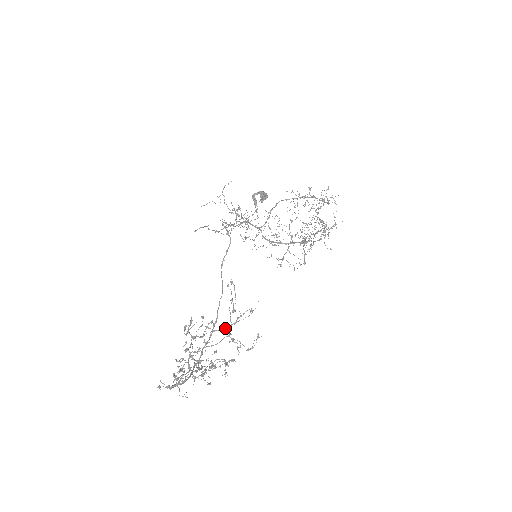
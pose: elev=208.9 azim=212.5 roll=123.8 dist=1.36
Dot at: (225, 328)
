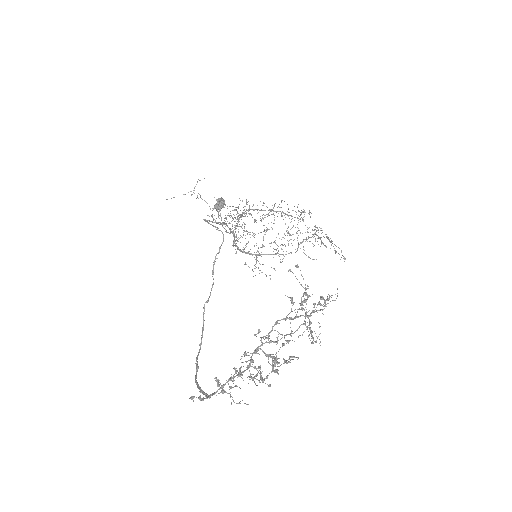
Dot at: (322, 309)
